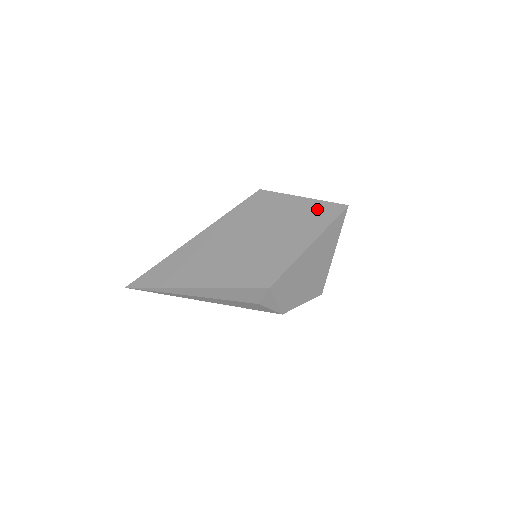
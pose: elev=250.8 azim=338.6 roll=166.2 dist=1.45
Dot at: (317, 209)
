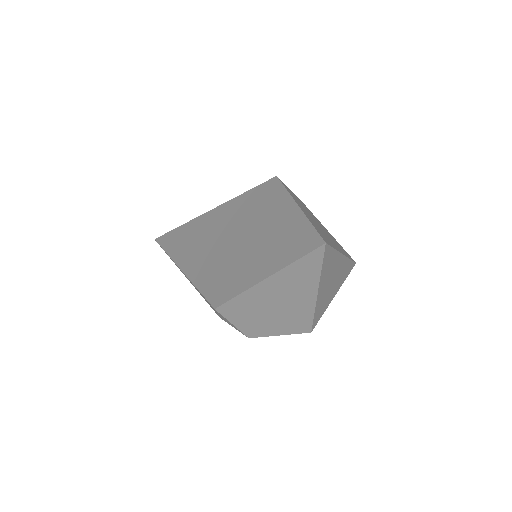
Dot at: (299, 231)
